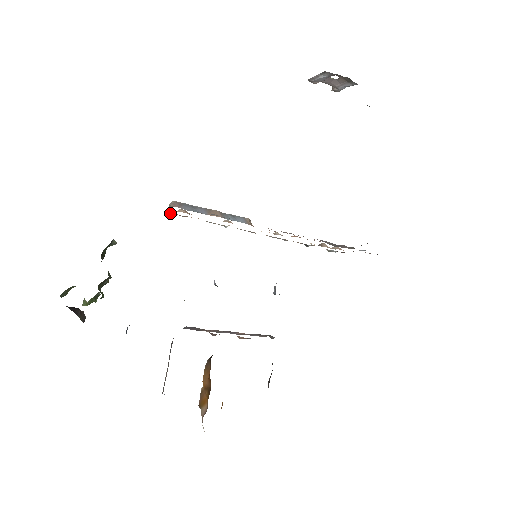
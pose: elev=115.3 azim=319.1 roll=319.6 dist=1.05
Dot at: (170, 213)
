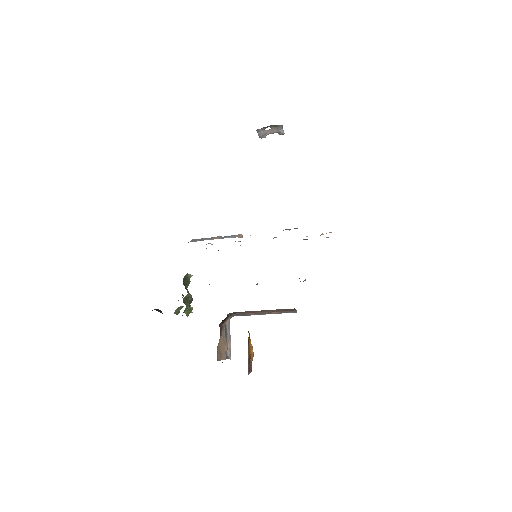
Dot at: occluded
